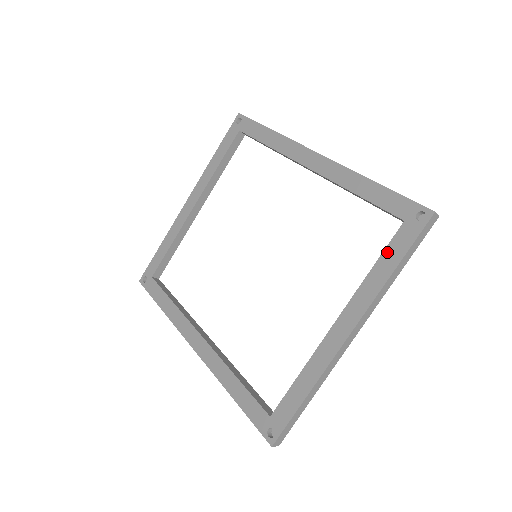
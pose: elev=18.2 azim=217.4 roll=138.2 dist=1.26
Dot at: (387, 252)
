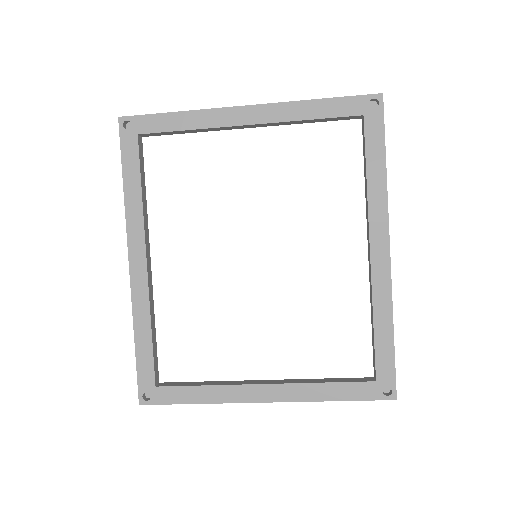
Dot at: (344, 386)
